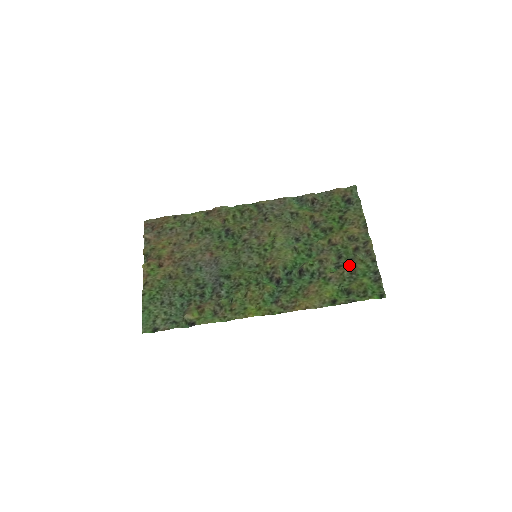
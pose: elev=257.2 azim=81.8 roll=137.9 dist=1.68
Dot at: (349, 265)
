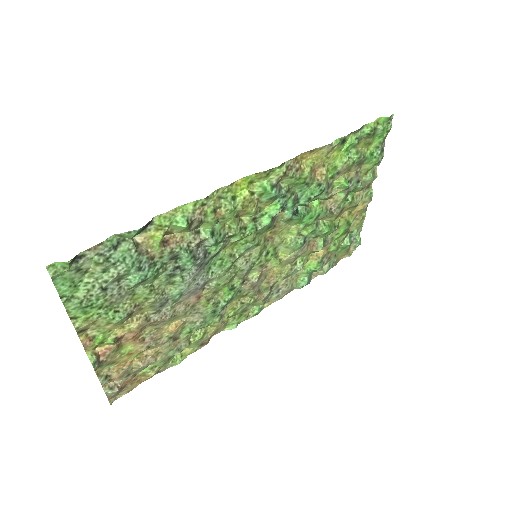
Dot at: (354, 174)
